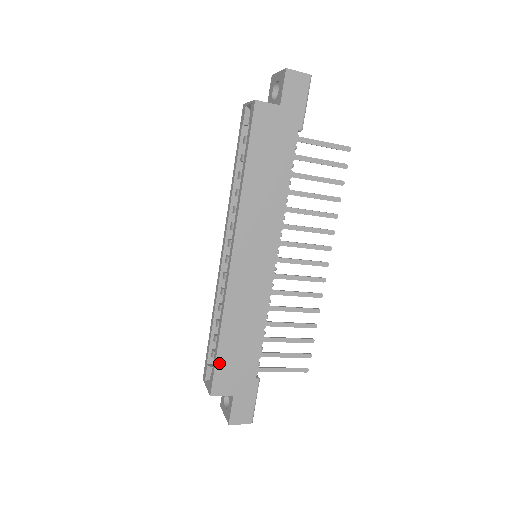
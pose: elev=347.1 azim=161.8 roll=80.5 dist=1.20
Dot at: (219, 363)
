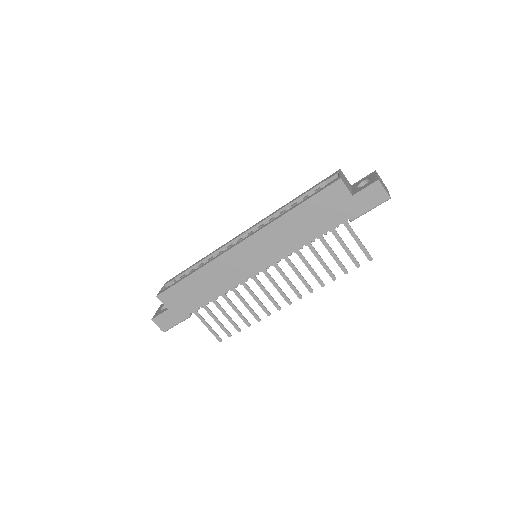
Dot at: (177, 286)
